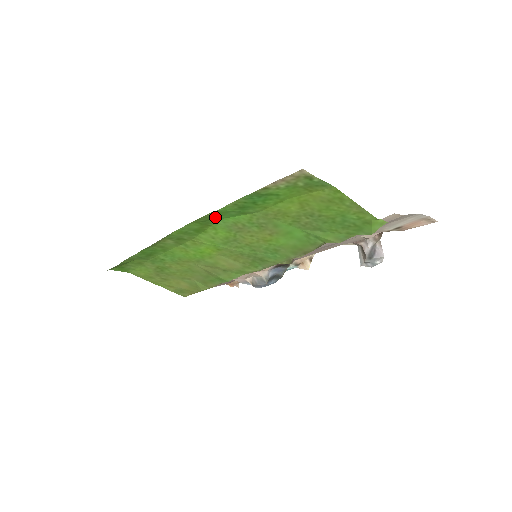
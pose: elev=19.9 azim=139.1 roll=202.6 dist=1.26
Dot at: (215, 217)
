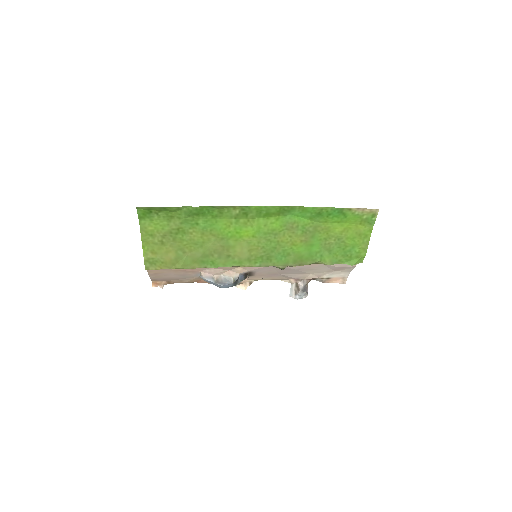
Dot at: (294, 211)
